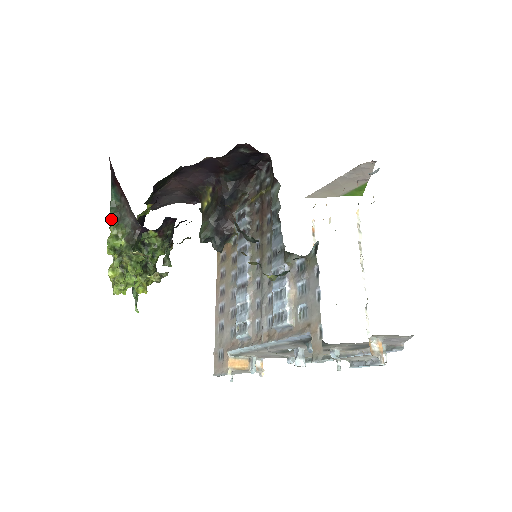
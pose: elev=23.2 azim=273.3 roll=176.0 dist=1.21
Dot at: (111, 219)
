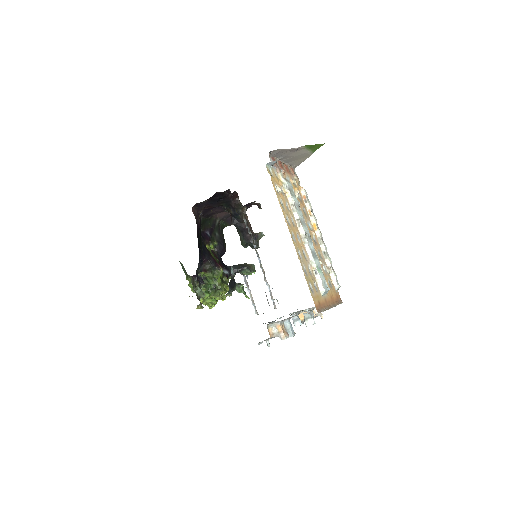
Dot at: (185, 274)
